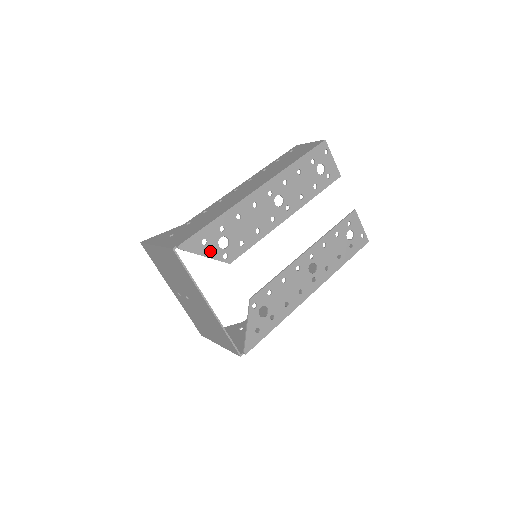
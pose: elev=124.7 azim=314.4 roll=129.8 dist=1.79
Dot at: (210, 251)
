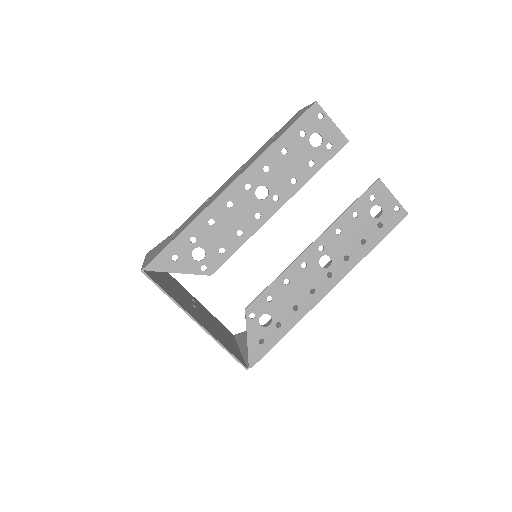
Dot at: (184, 266)
